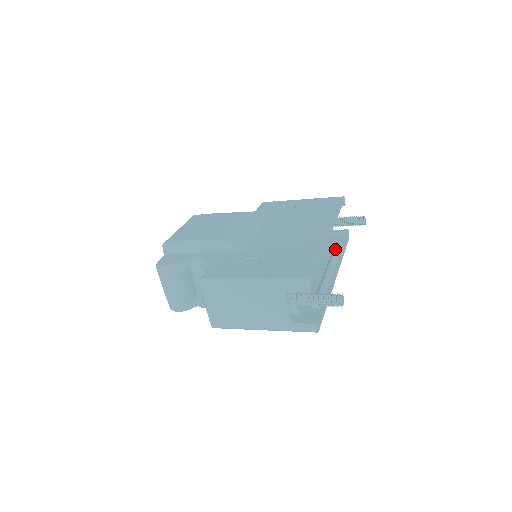
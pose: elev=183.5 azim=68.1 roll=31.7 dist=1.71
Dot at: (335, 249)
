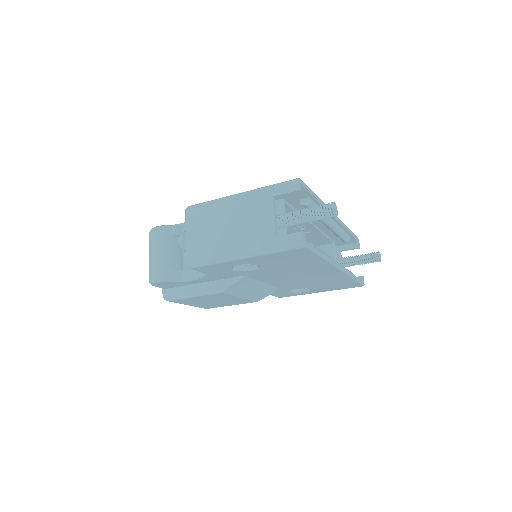
Dot at: occluded
